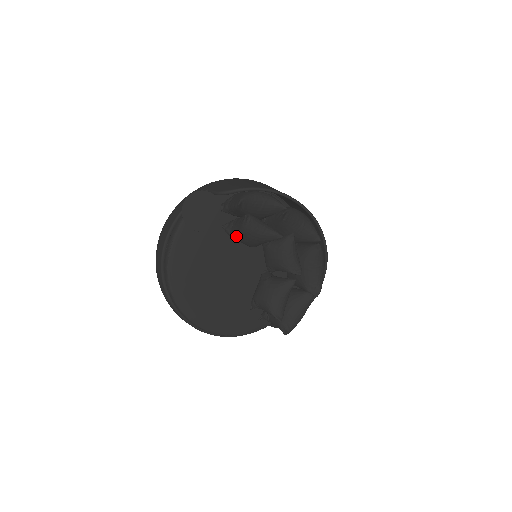
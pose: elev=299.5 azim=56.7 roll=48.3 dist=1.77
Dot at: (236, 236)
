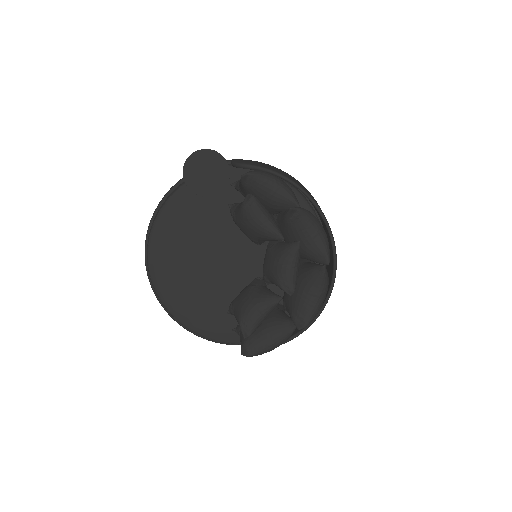
Dot at: (236, 218)
